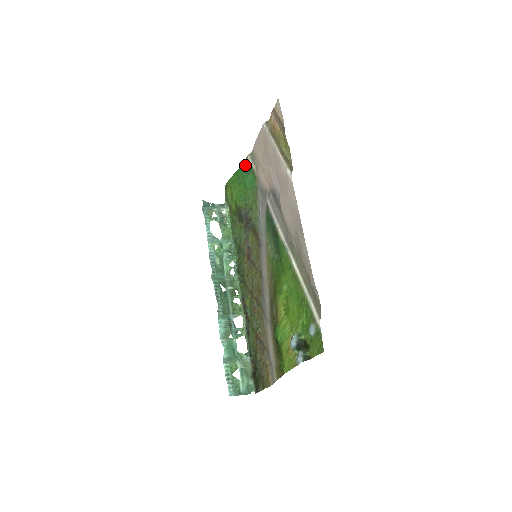
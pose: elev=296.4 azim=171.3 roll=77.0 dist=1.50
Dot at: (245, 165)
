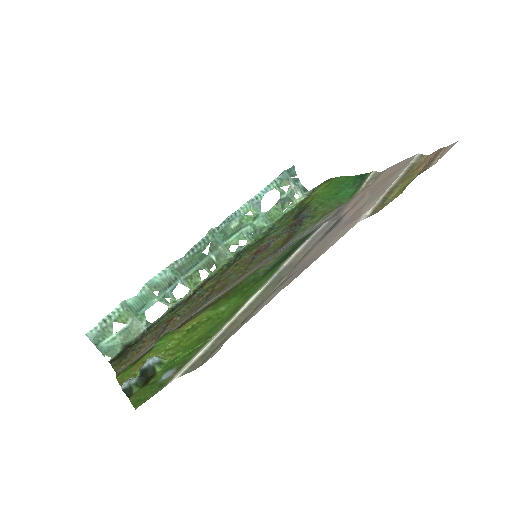
Dot at: (361, 177)
